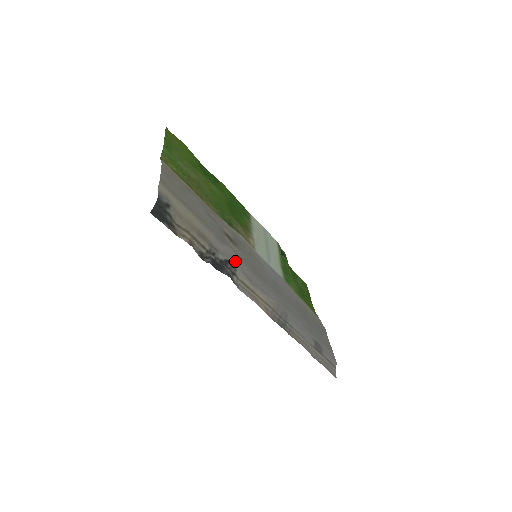
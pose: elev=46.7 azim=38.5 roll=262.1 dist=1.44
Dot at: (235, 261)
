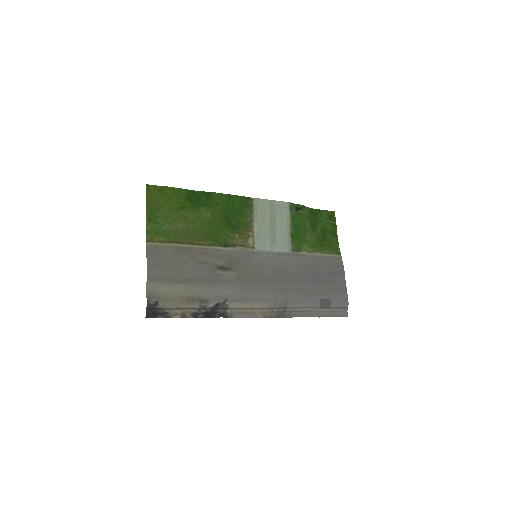
Dot at: (224, 300)
